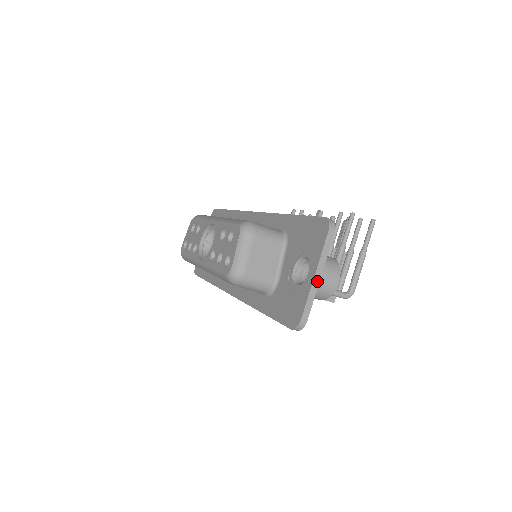
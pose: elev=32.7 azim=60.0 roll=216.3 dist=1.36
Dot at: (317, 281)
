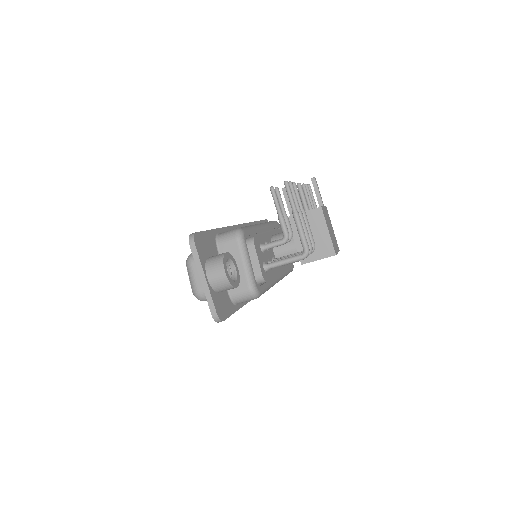
Dot at: (205, 283)
